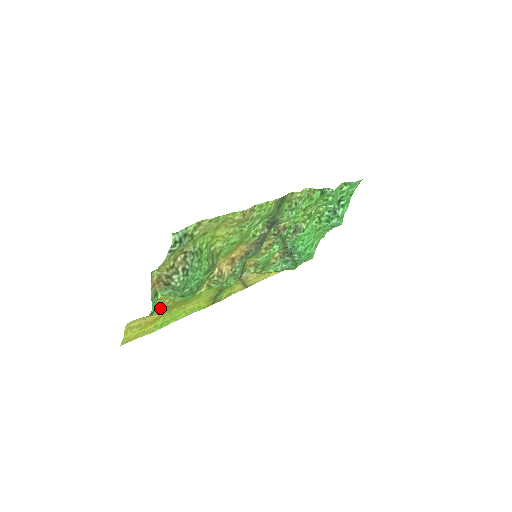
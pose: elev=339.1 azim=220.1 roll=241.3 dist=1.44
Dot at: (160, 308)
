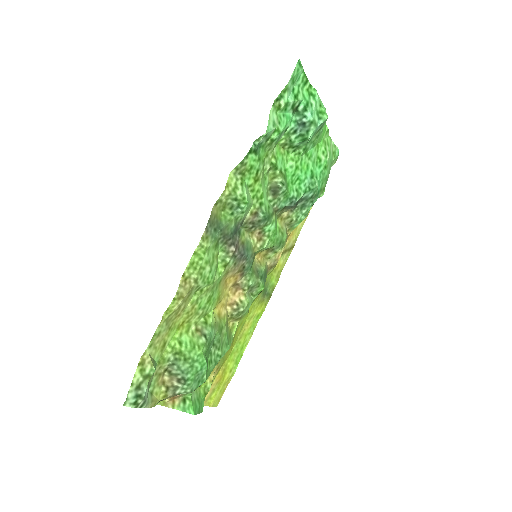
Dot at: (210, 380)
